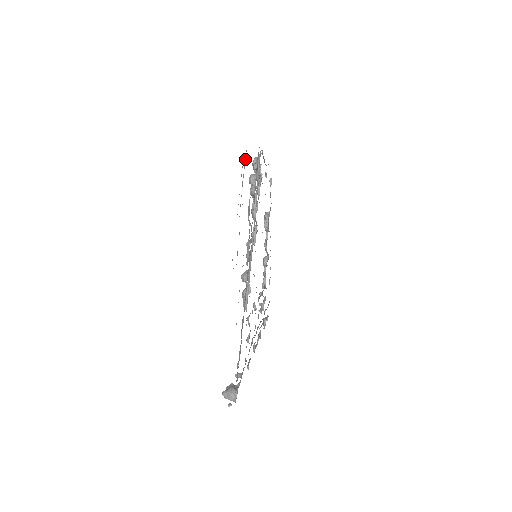
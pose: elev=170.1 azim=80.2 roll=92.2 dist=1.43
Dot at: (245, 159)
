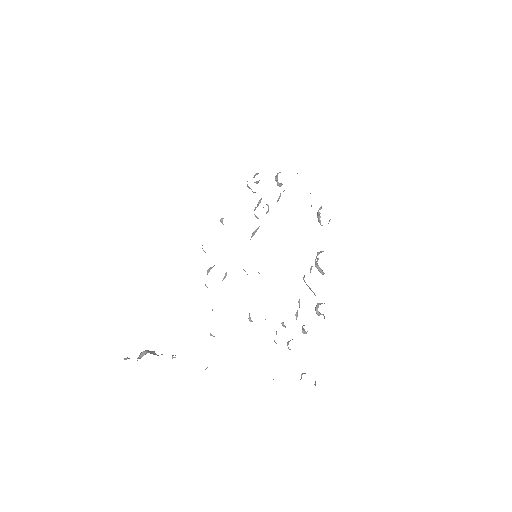
Dot at: occluded
